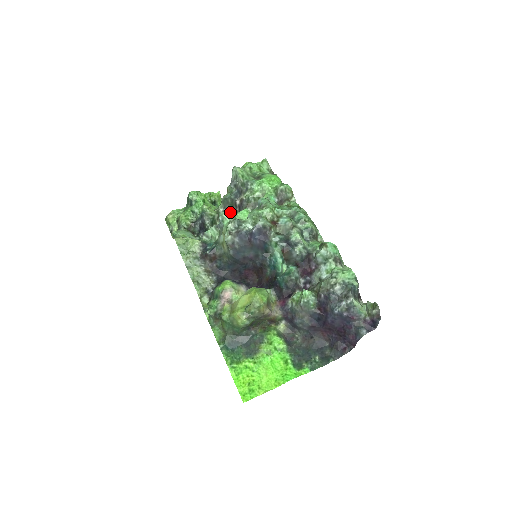
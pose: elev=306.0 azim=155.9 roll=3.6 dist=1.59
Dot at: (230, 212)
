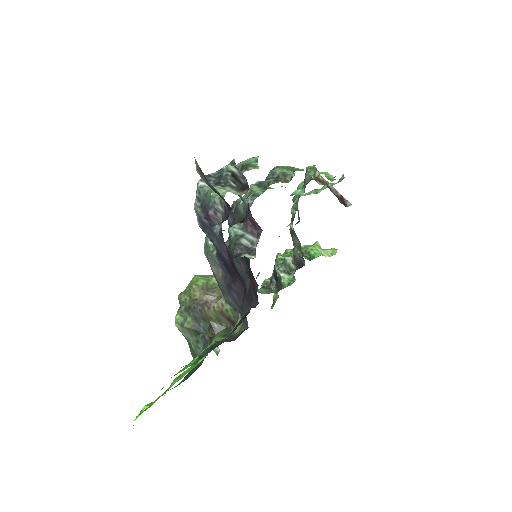
Dot at: occluded
